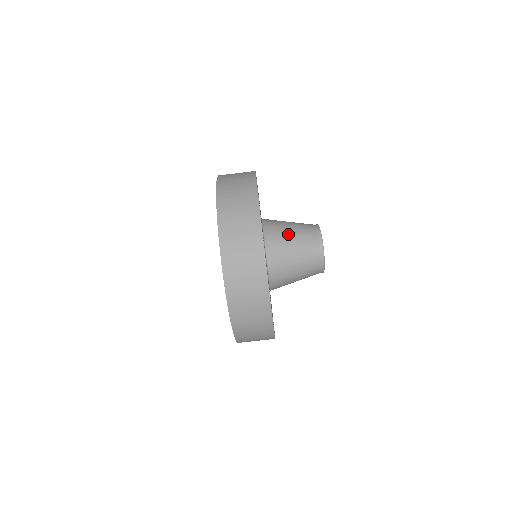
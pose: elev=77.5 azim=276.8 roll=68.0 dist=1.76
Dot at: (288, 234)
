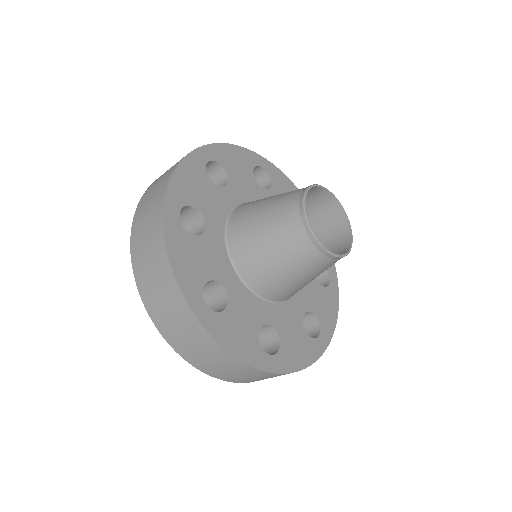
Dot at: (260, 241)
